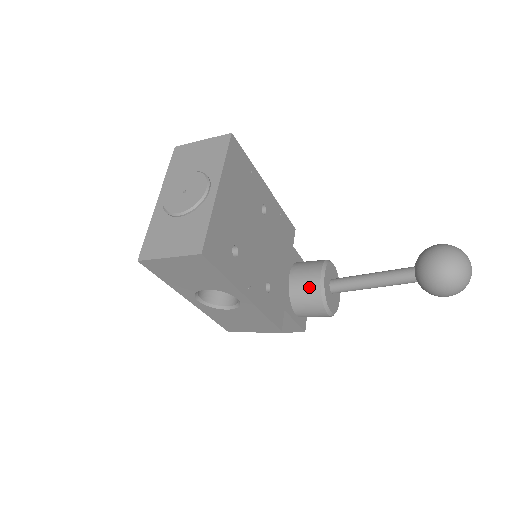
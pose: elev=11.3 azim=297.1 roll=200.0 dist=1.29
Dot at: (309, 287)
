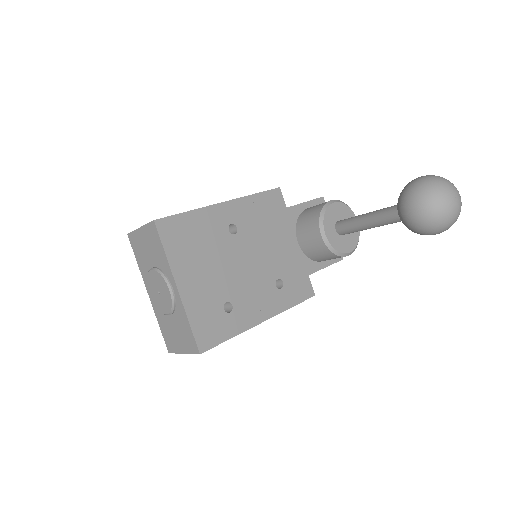
Dot at: (318, 248)
